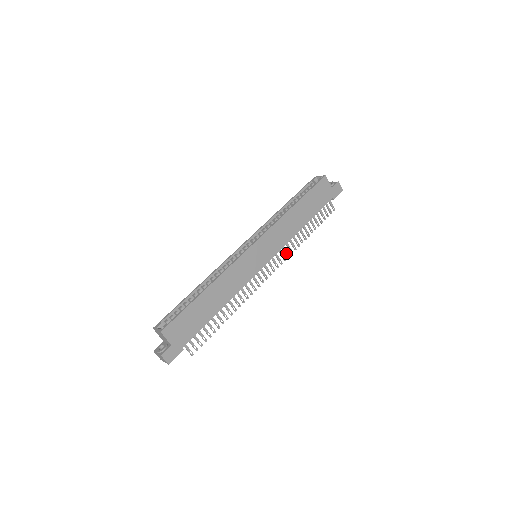
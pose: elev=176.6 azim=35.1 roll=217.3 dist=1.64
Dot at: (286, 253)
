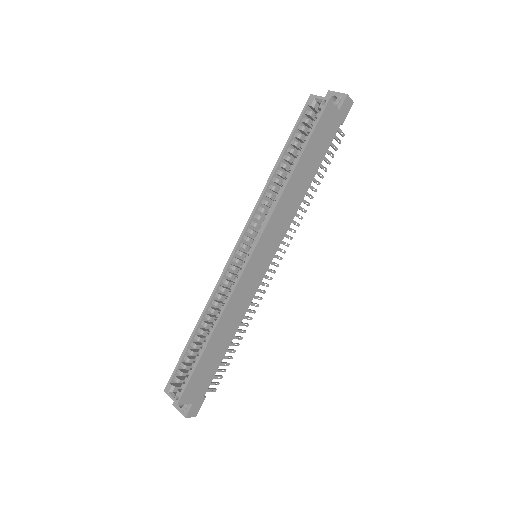
Dot at: (291, 231)
